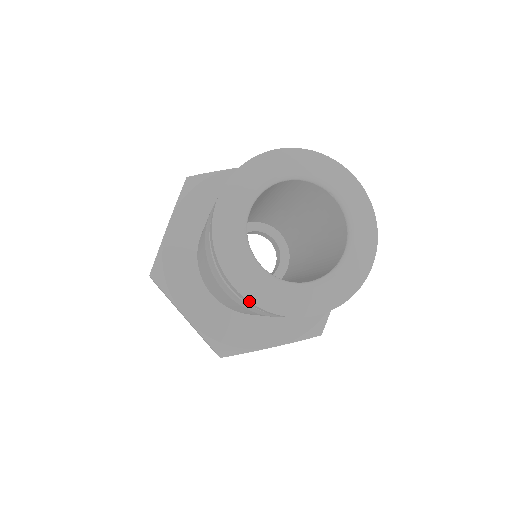
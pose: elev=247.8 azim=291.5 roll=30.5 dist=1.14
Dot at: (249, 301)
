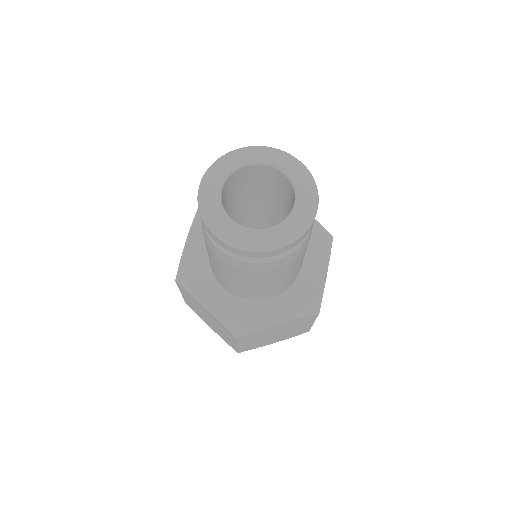
Dot at: (227, 244)
